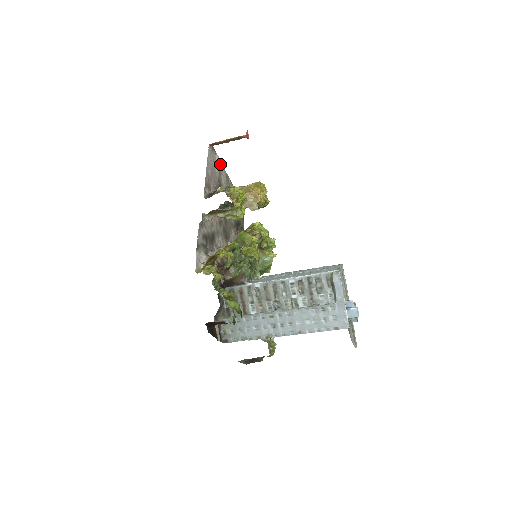
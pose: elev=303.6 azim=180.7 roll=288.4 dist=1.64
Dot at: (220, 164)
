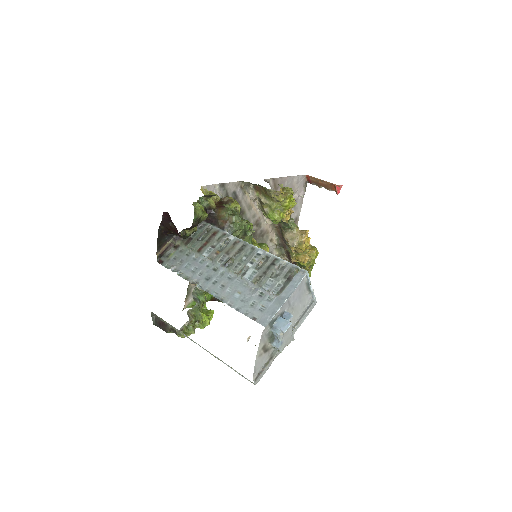
Dot at: (300, 203)
